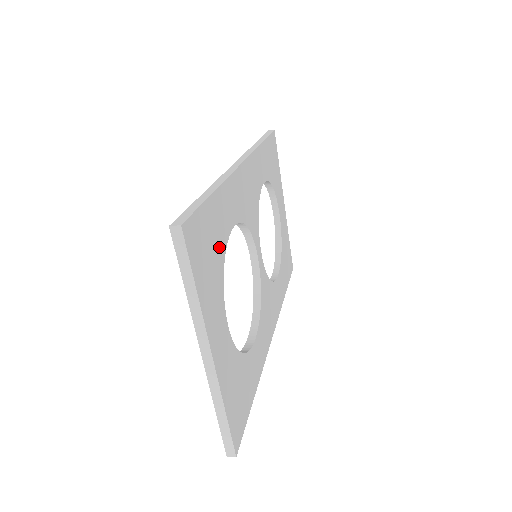
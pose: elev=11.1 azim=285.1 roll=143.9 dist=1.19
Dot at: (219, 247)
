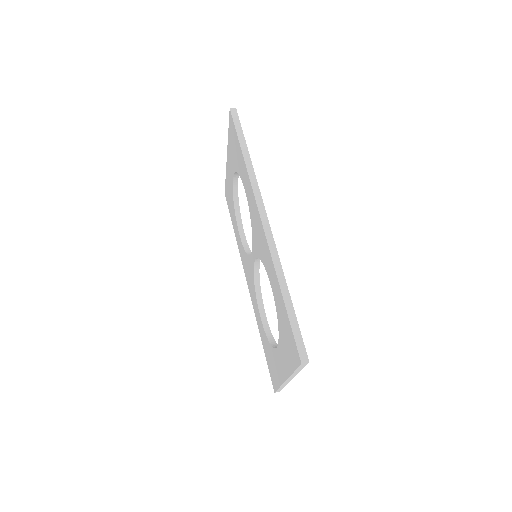
Dot at: occluded
